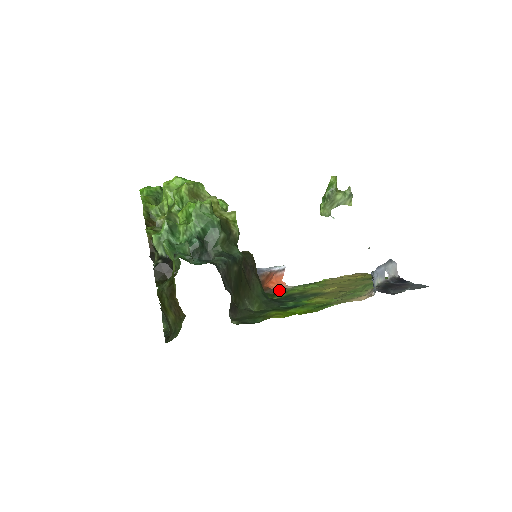
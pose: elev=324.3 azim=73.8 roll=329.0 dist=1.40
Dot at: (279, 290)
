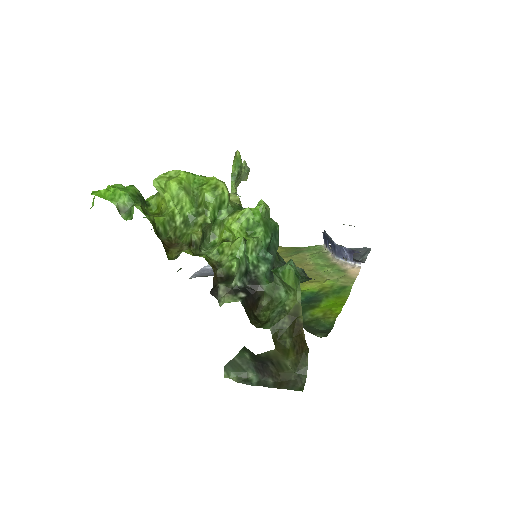
Dot at: occluded
